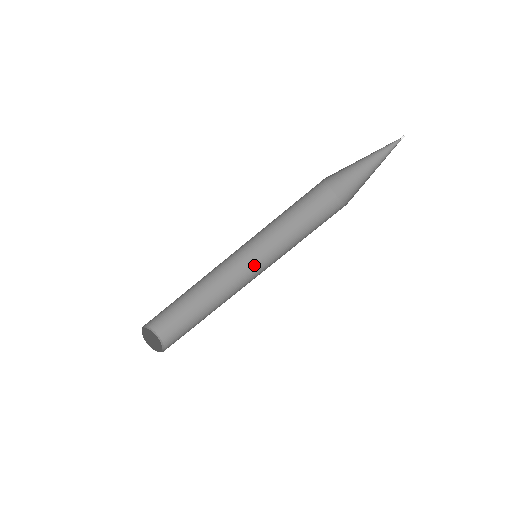
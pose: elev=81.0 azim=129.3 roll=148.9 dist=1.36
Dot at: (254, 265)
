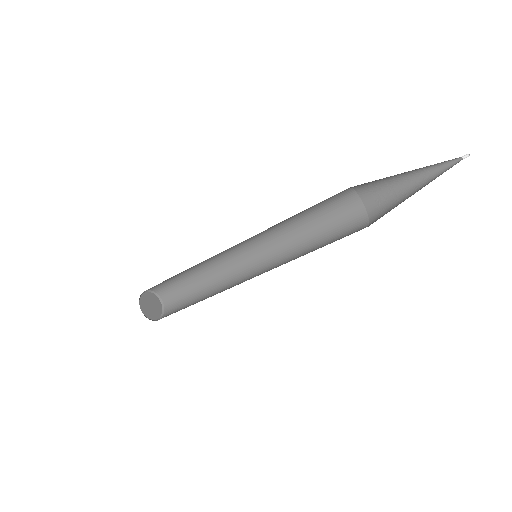
Dot at: (256, 256)
